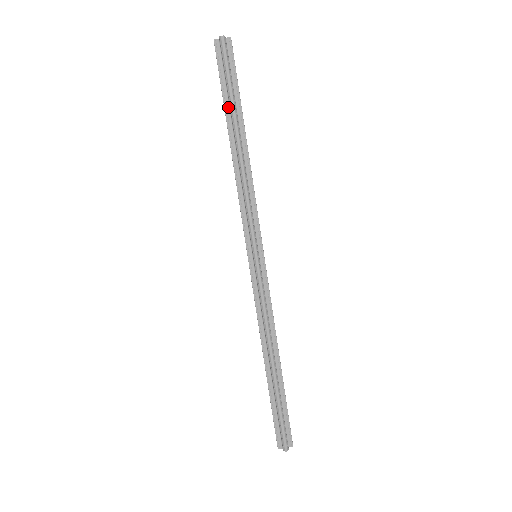
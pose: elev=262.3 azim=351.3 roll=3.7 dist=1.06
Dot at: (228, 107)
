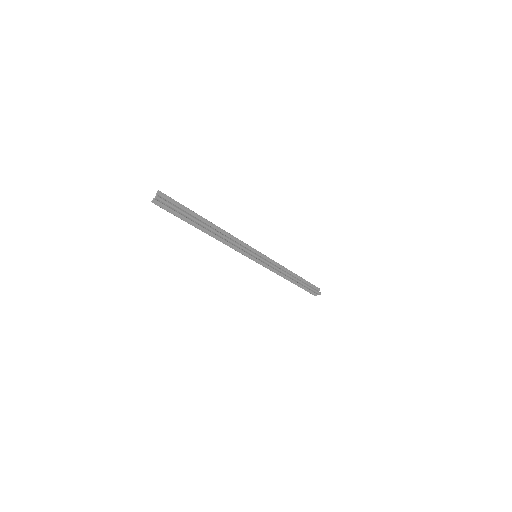
Dot at: (189, 221)
